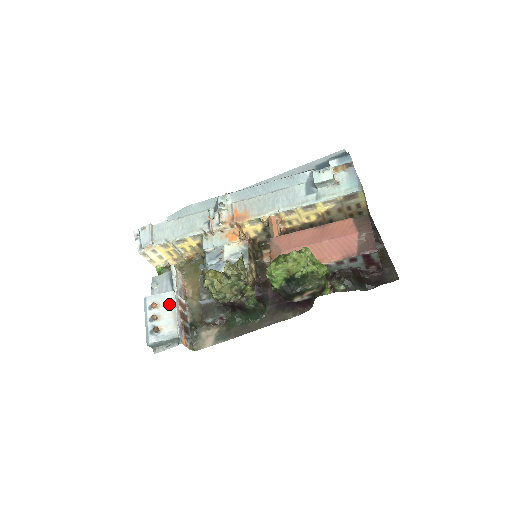
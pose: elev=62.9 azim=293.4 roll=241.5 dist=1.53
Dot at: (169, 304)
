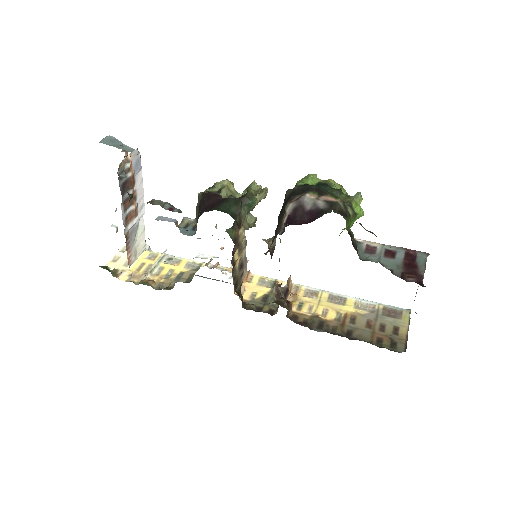
Dot at: occluded
